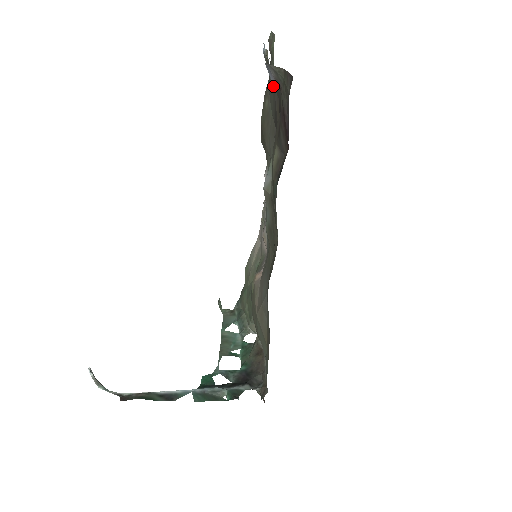
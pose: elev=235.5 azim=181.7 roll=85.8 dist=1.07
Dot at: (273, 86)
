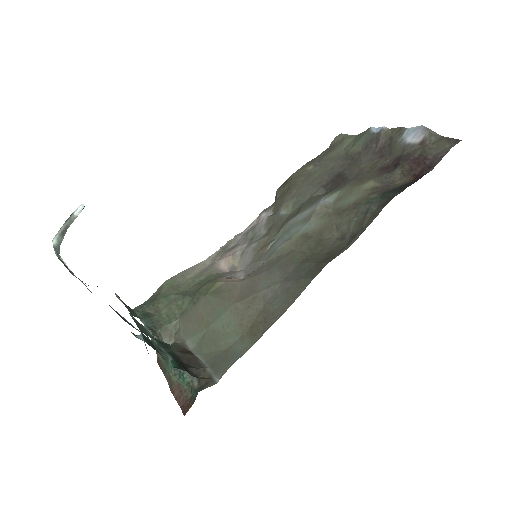
Dot at: (342, 158)
